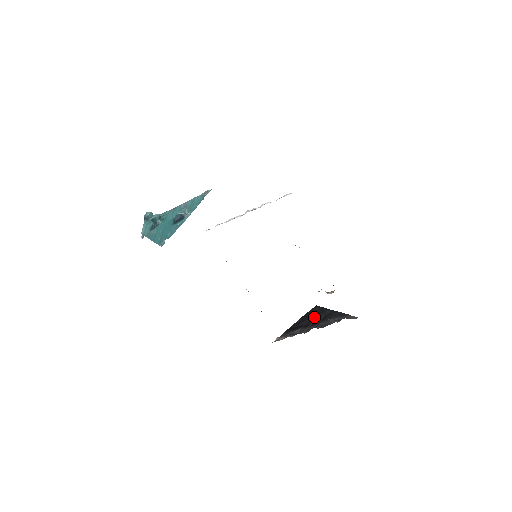
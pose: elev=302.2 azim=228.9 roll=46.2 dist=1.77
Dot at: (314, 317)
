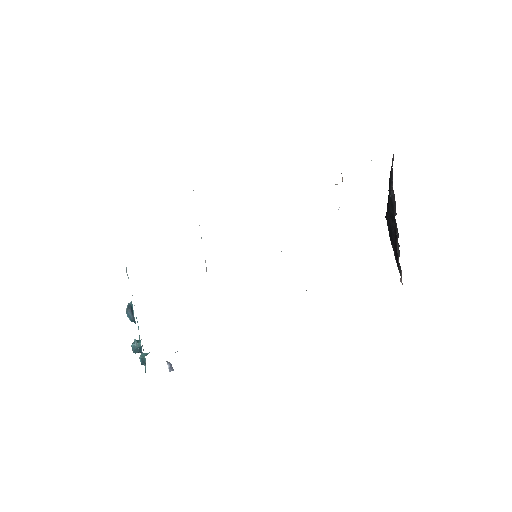
Dot at: (391, 222)
